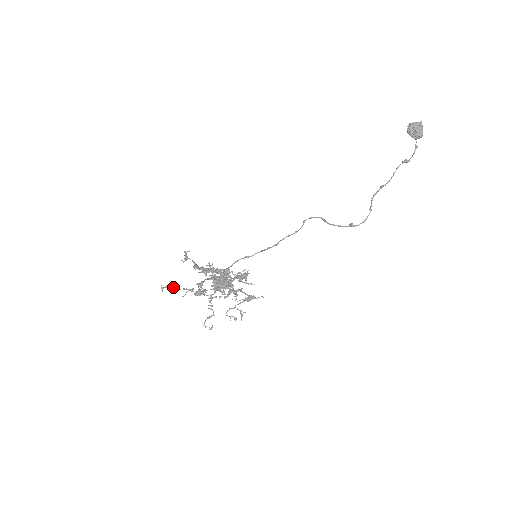
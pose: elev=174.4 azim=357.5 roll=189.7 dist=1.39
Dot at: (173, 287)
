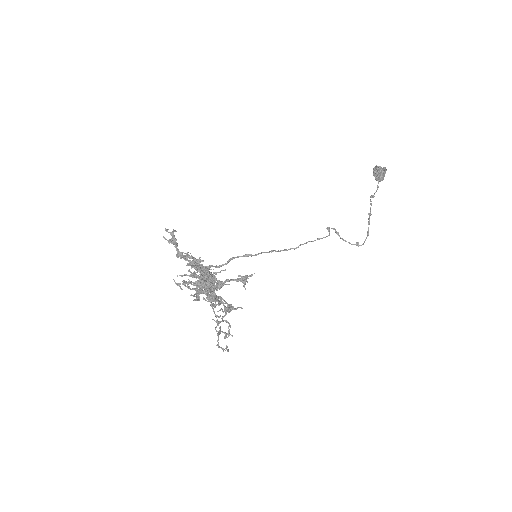
Dot at: occluded
